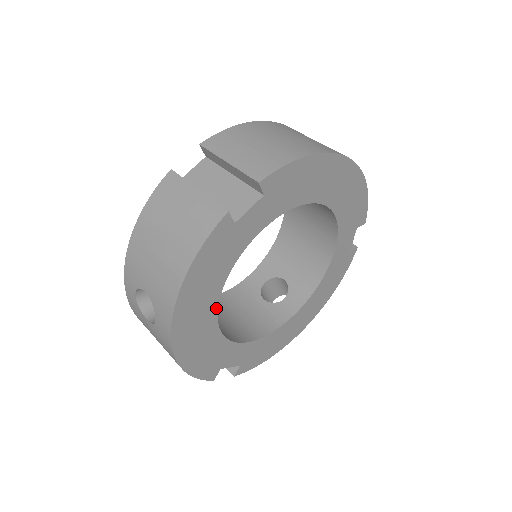
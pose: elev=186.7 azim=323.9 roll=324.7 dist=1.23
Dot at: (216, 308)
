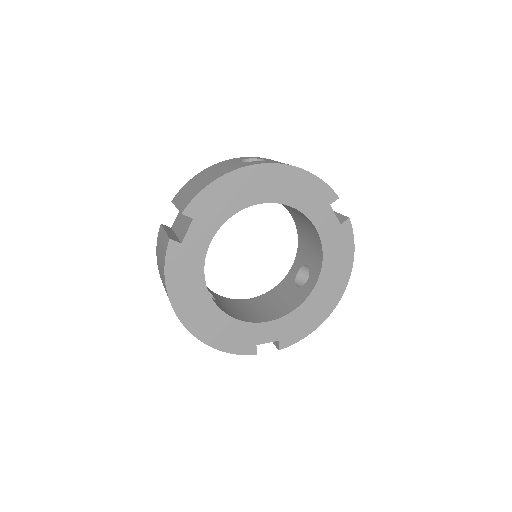
Dot at: (212, 301)
